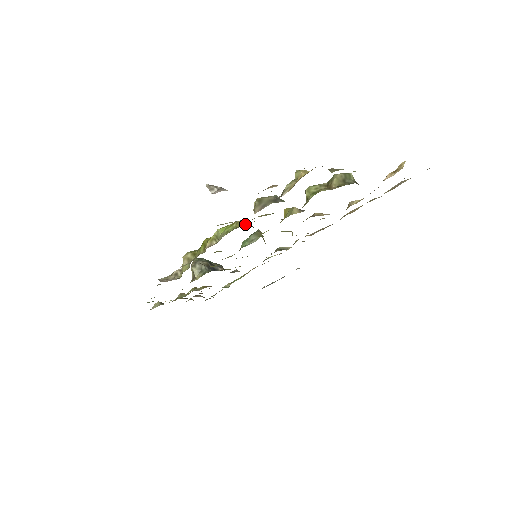
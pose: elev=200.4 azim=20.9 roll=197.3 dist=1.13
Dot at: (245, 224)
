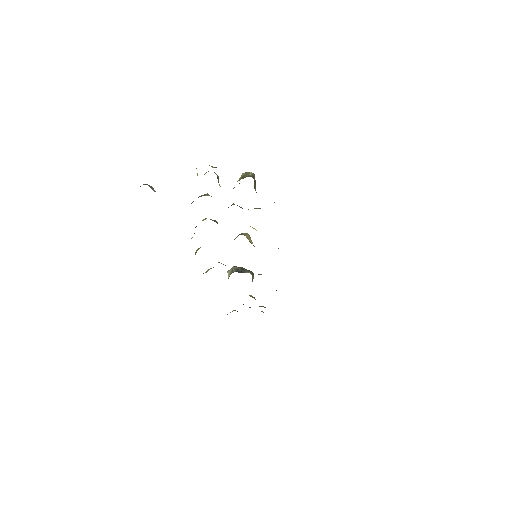
Dot at: occluded
